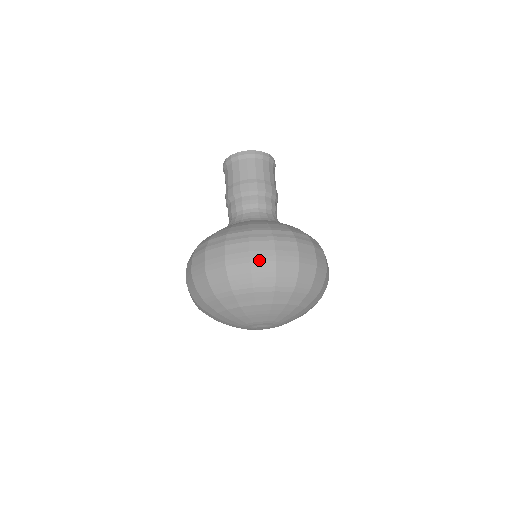
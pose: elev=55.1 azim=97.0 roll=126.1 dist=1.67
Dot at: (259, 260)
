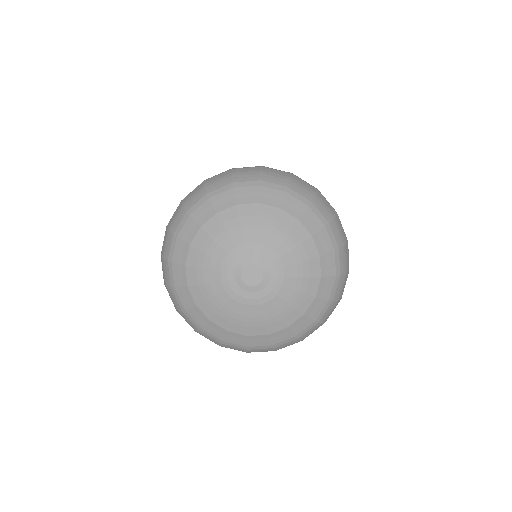
Dot at: (273, 169)
